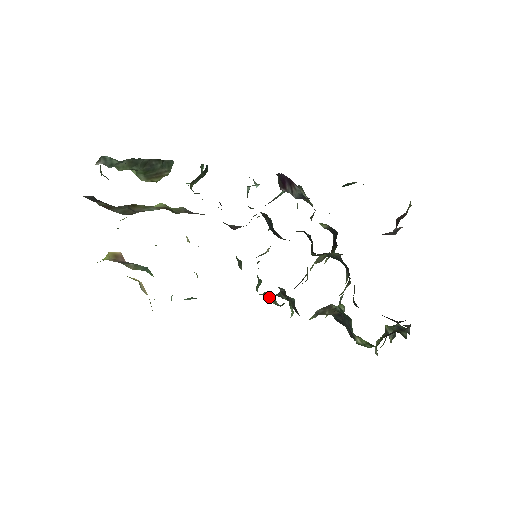
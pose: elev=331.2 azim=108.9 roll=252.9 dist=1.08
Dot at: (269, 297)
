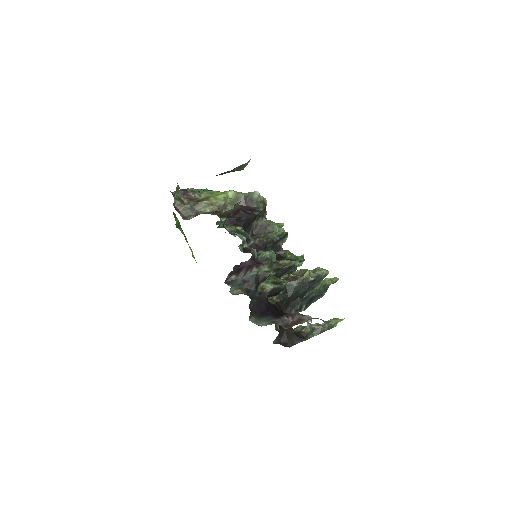
Dot at: occluded
